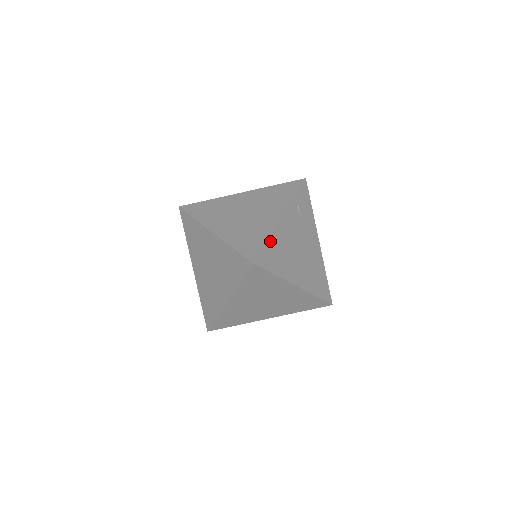
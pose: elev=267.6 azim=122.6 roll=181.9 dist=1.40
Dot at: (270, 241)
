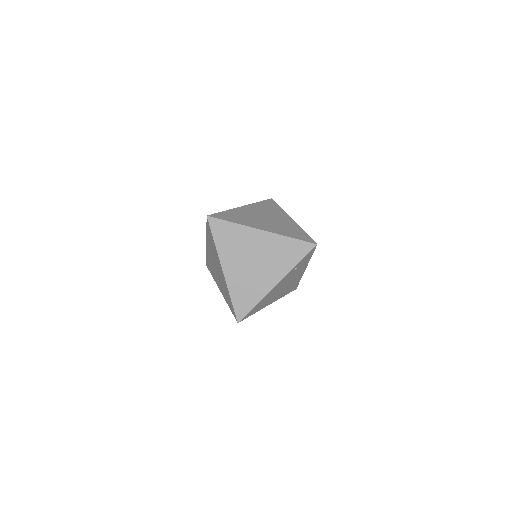
Dot at: (258, 304)
